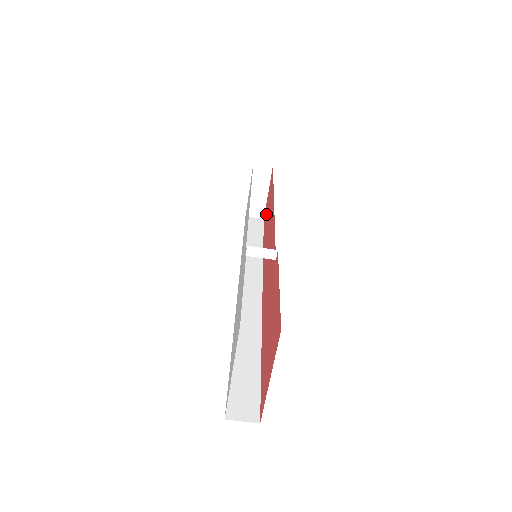
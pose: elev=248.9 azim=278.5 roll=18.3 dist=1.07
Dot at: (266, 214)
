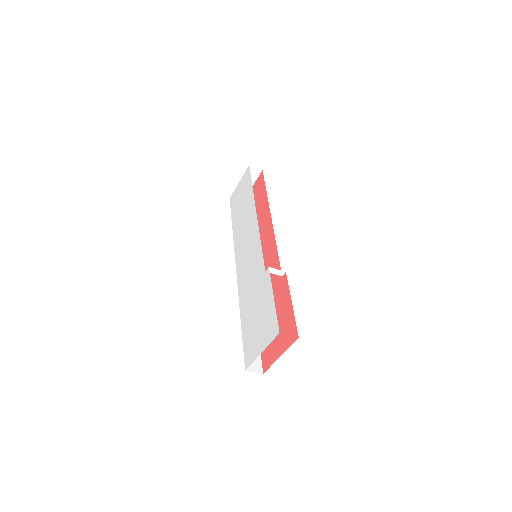
Dot at: occluded
